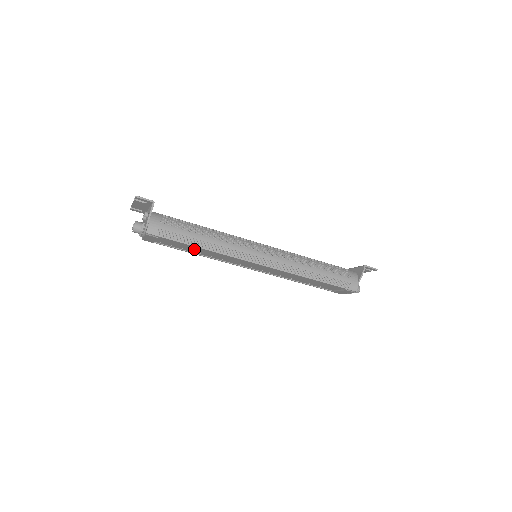
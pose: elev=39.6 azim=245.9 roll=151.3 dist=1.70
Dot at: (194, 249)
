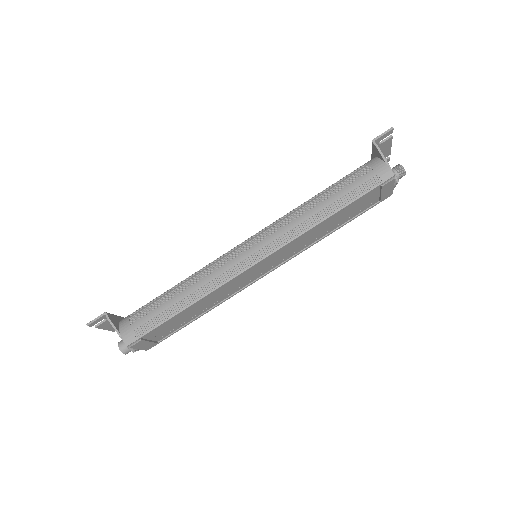
Dot at: (191, 313)
